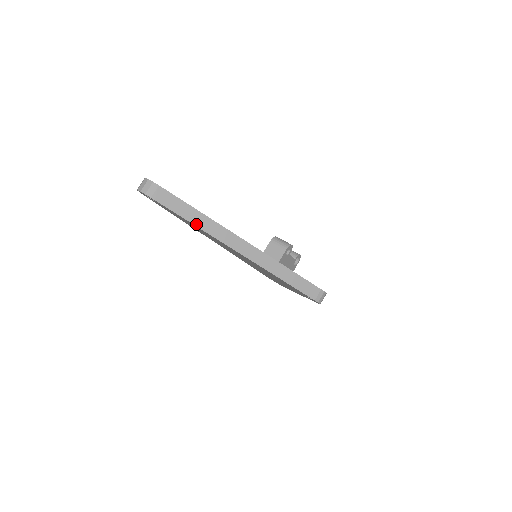
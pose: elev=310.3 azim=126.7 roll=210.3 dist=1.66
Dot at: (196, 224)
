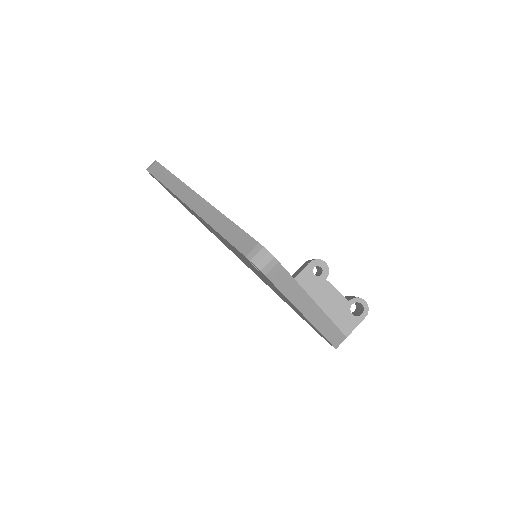
Dot at: (166, 185)
